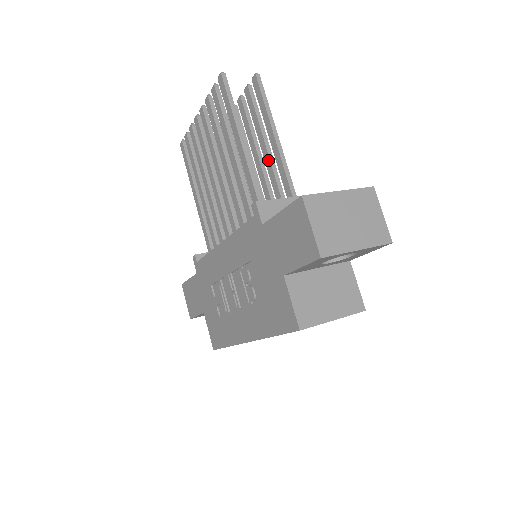
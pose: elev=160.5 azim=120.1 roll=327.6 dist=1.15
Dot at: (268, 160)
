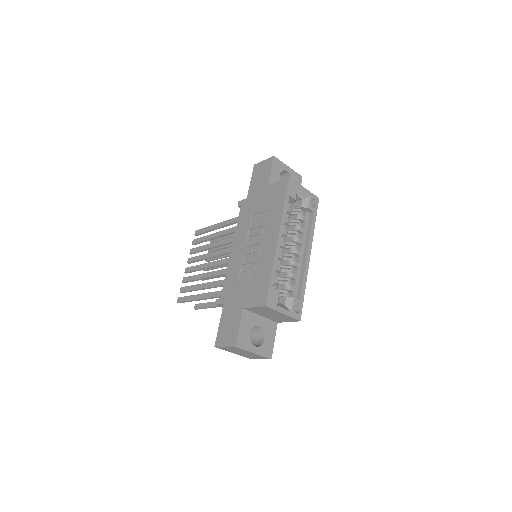
Dot at: occluded
